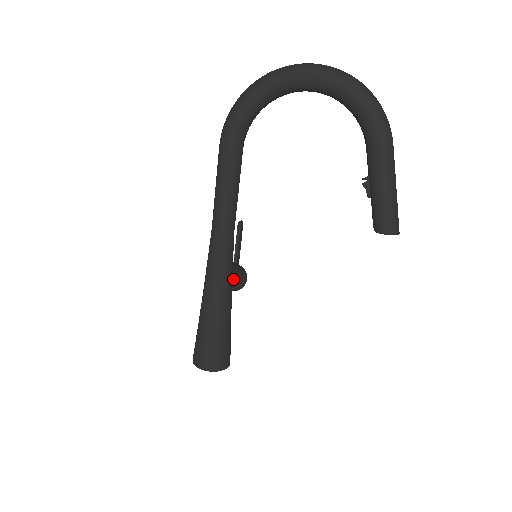
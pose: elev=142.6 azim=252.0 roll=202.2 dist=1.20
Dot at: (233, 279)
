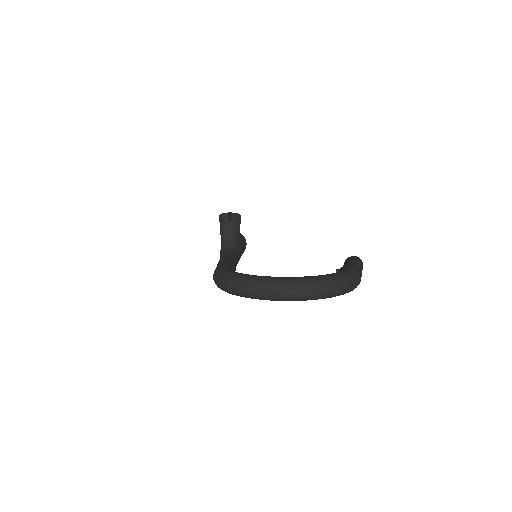
Dot at: occluded
